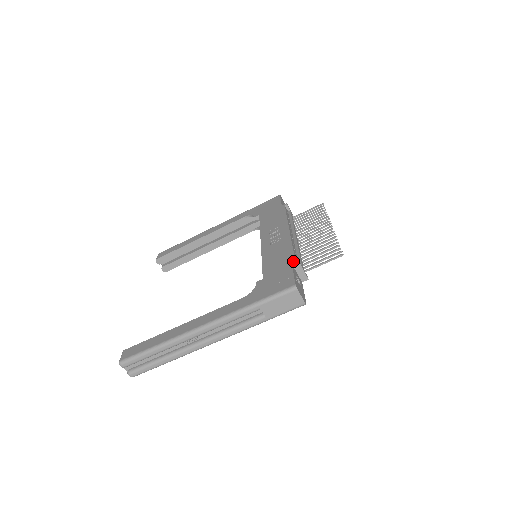
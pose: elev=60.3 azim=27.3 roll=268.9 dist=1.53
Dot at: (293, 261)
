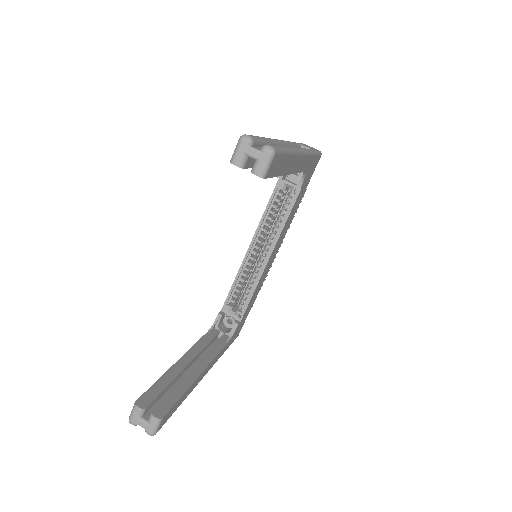
Dot at: occluded
